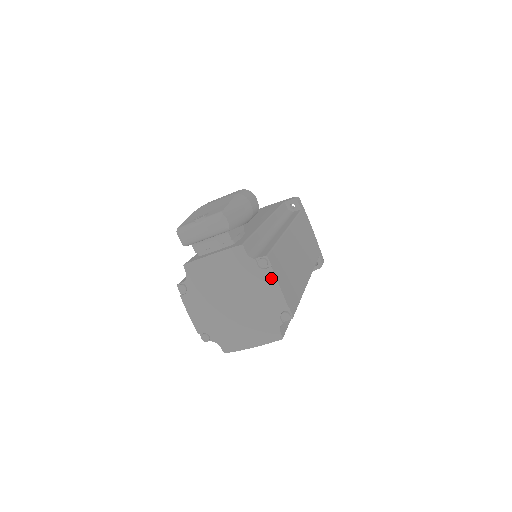
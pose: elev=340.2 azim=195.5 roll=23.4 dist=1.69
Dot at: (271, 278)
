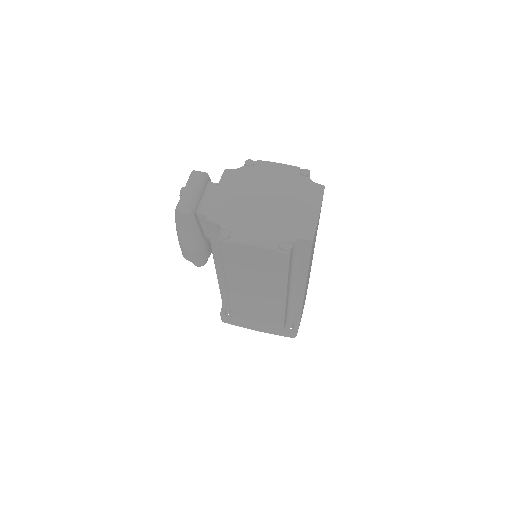
Dot at: (265, 164)
